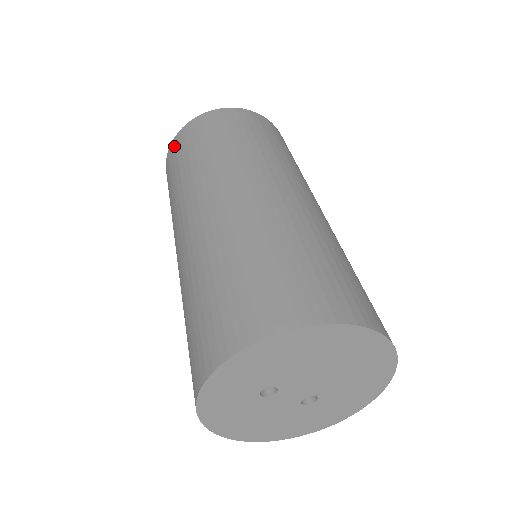
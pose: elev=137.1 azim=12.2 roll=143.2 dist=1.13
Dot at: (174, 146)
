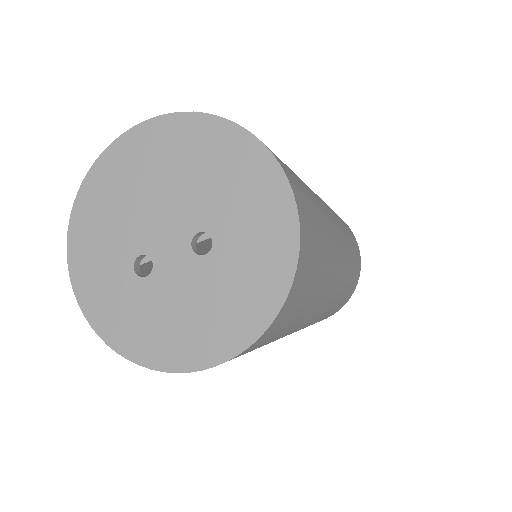
Dot at: occluded
